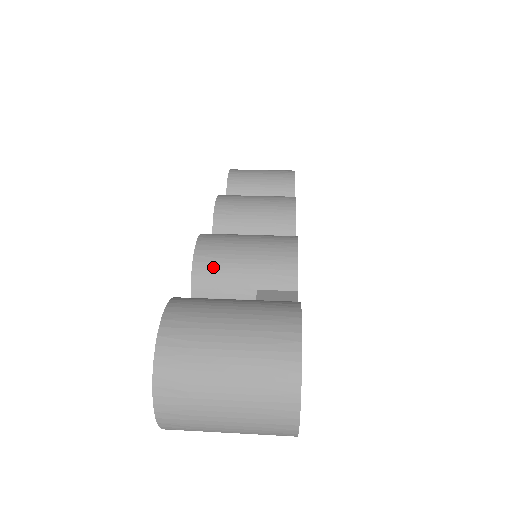
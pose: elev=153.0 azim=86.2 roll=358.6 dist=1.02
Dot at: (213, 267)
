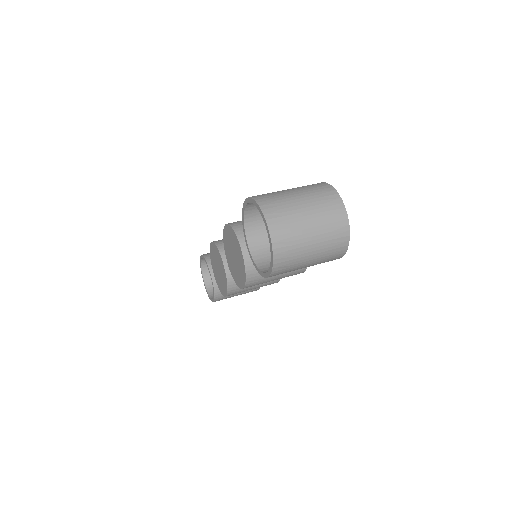
Dot at: occluded
